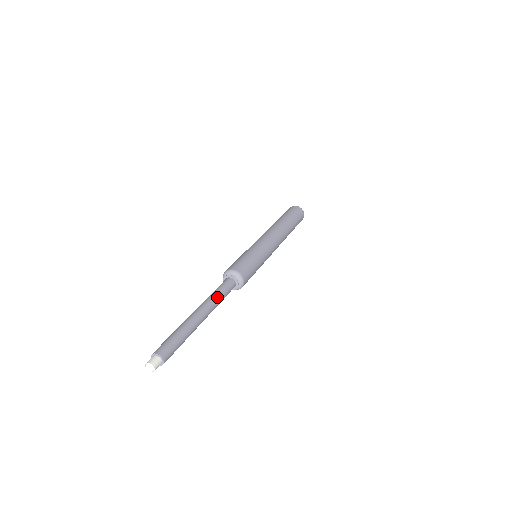
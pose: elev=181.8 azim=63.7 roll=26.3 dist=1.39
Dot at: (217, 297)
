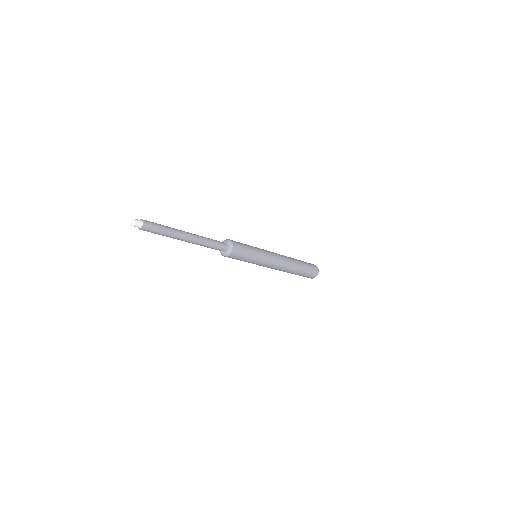
Dot at: (205, 237)
